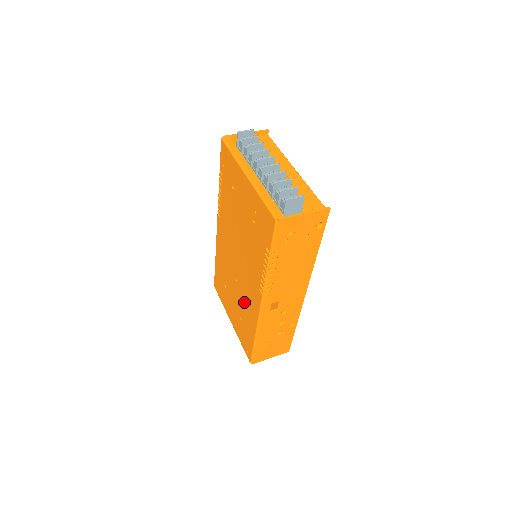
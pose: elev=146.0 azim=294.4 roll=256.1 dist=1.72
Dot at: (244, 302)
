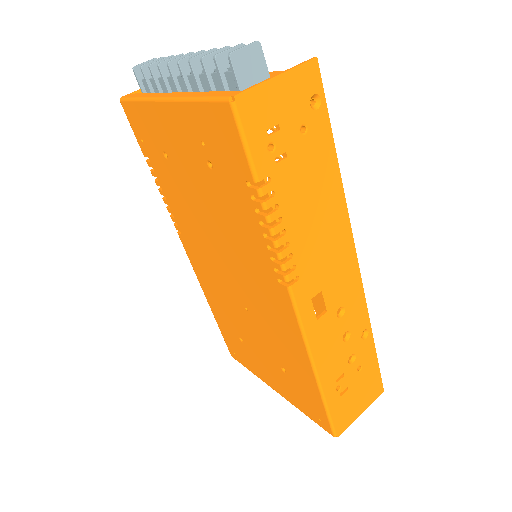
Dot at: (272, 334)
